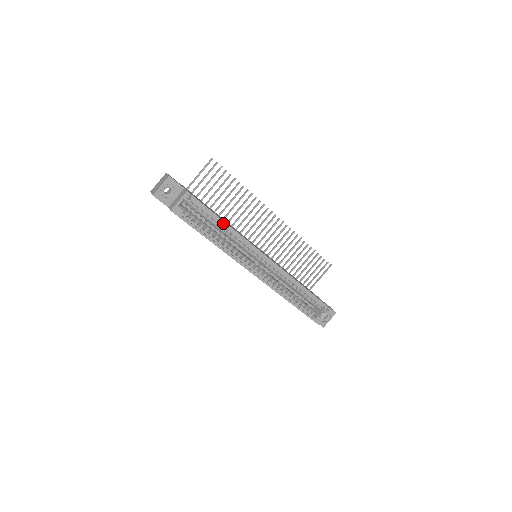
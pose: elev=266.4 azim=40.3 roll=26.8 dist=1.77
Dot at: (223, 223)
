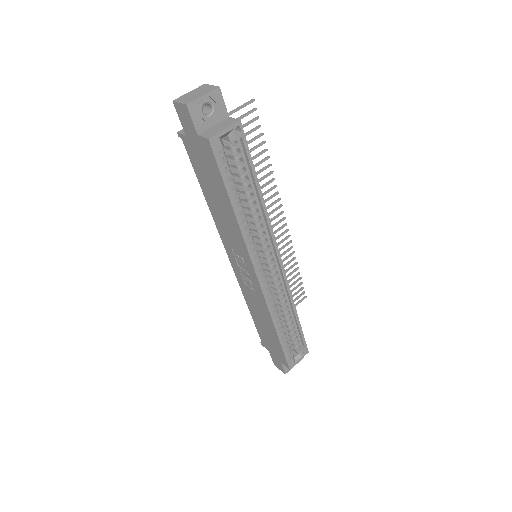
Dot at: (258, 190)
